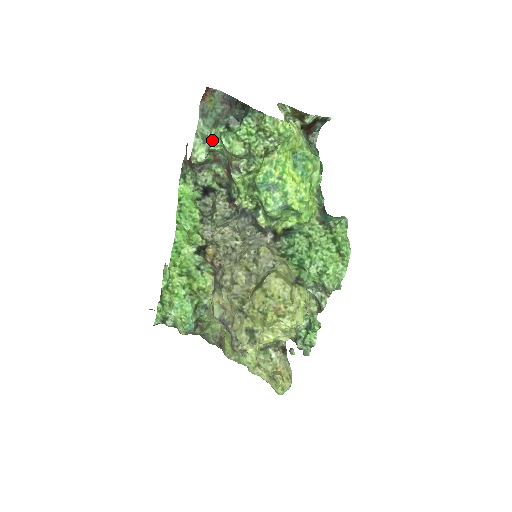
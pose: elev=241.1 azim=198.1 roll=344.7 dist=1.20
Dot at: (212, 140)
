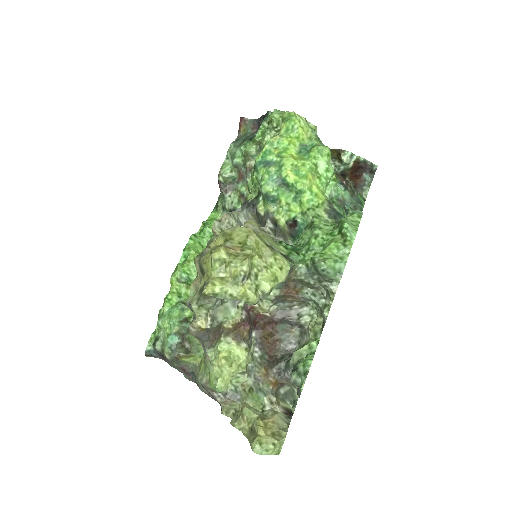
Dot at: (236, 154)
